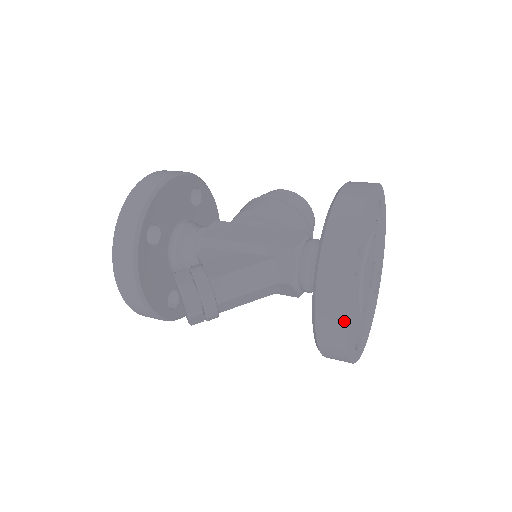
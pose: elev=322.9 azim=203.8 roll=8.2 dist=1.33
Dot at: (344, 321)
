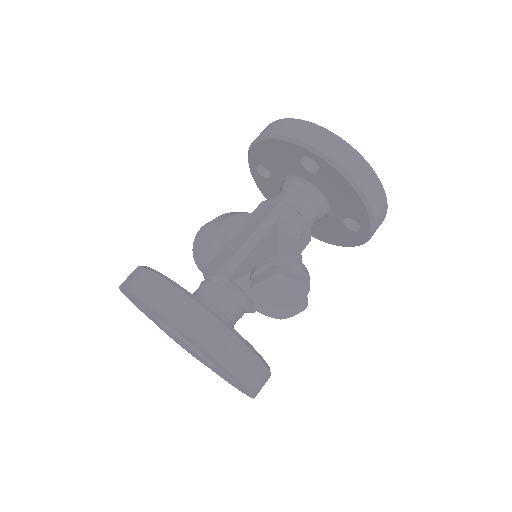
Dot at: (369, 165)
